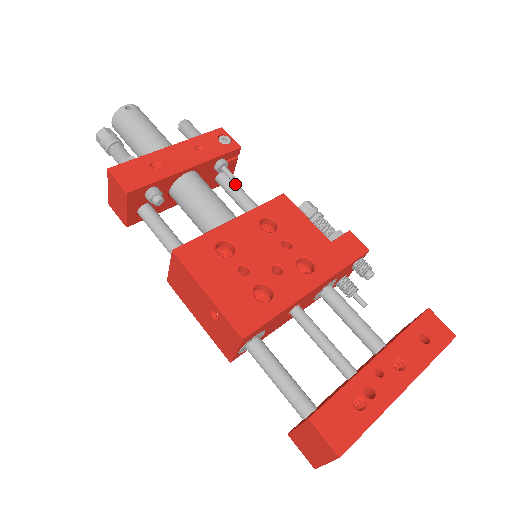
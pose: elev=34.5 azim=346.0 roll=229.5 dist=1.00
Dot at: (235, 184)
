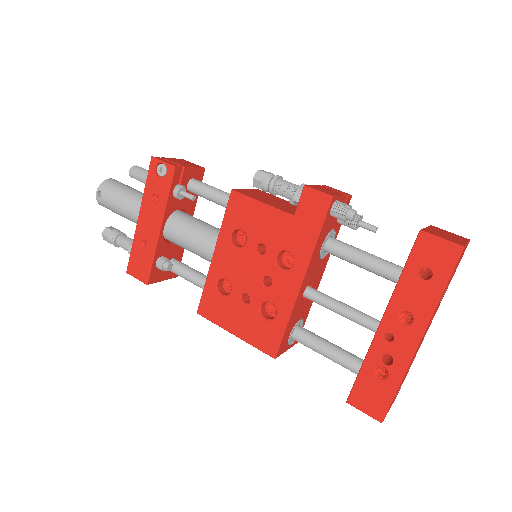
Dot at: (203, 191)
